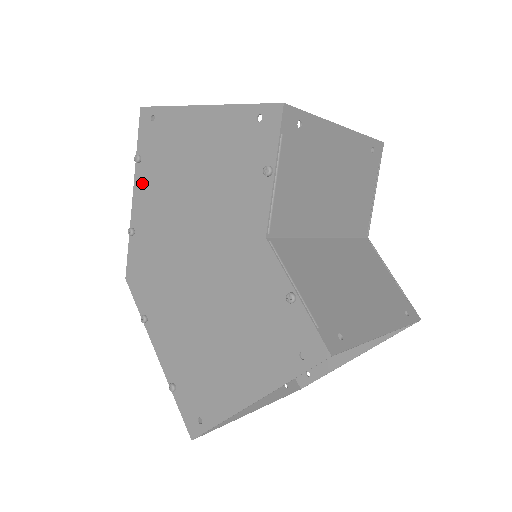
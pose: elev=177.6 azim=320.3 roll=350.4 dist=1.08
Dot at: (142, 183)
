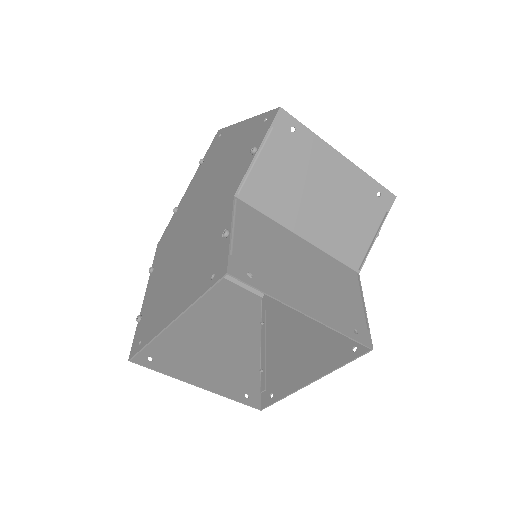
Dot at: (196, 177)
